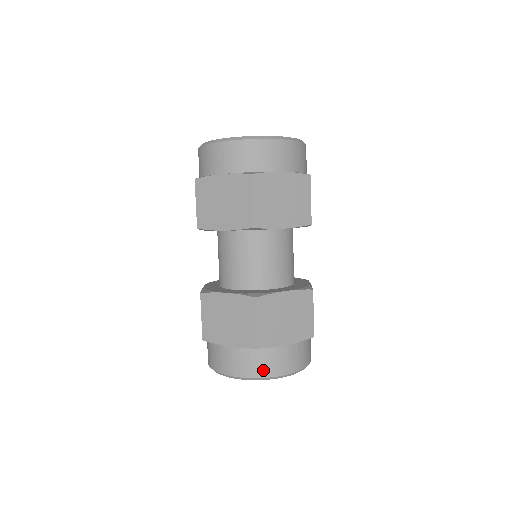
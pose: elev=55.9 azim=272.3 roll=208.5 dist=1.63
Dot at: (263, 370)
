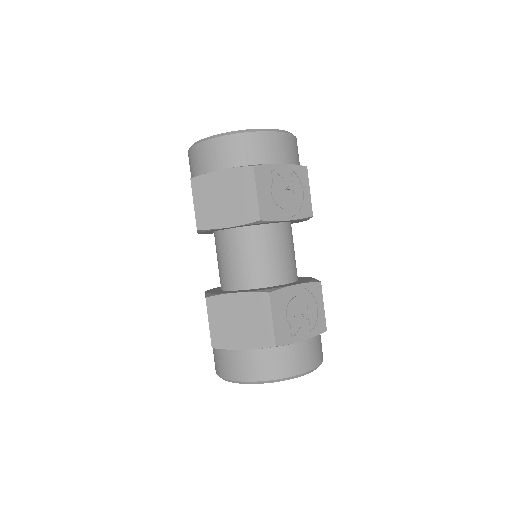
Dot at: (226, 371)
